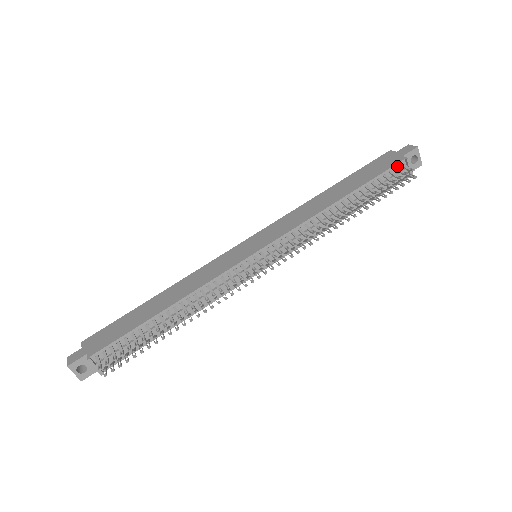
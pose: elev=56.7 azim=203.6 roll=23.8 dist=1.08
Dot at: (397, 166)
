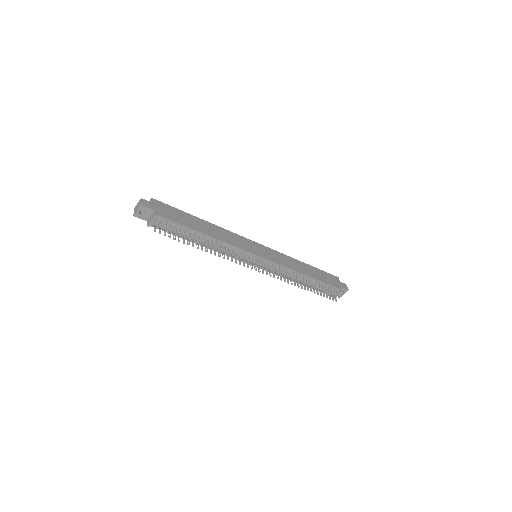
Dot at: (336, 289)
